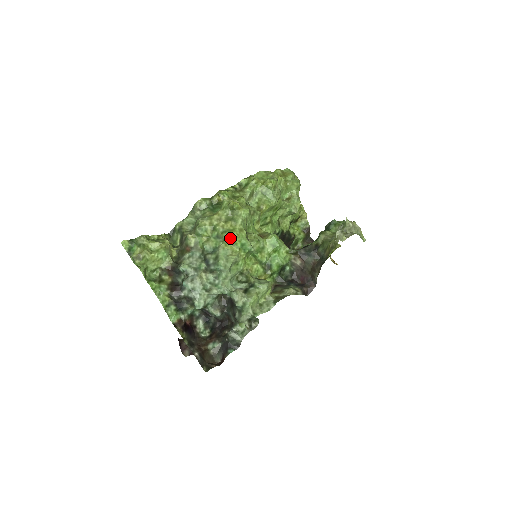
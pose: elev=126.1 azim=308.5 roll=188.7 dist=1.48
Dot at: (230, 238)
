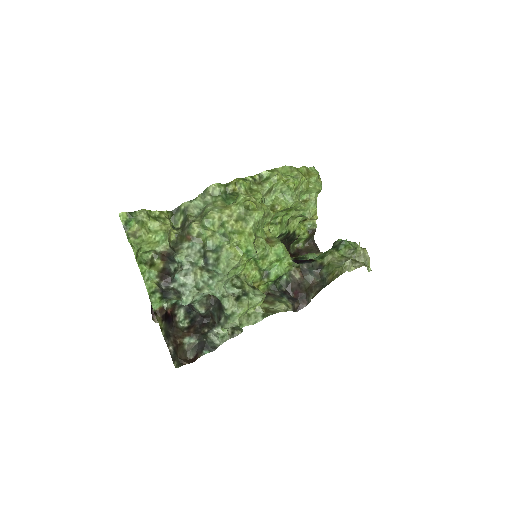
Dot at: (237, 241)
